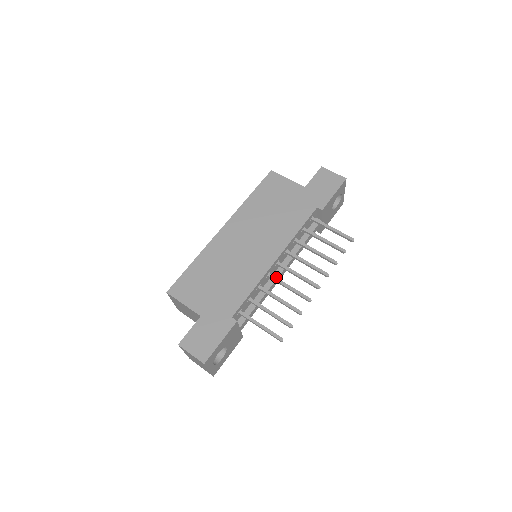
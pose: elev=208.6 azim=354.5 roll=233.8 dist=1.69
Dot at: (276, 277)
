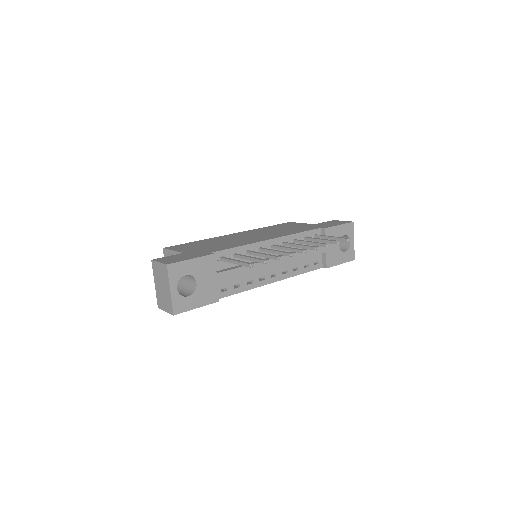
Dot at: (266, 248)
